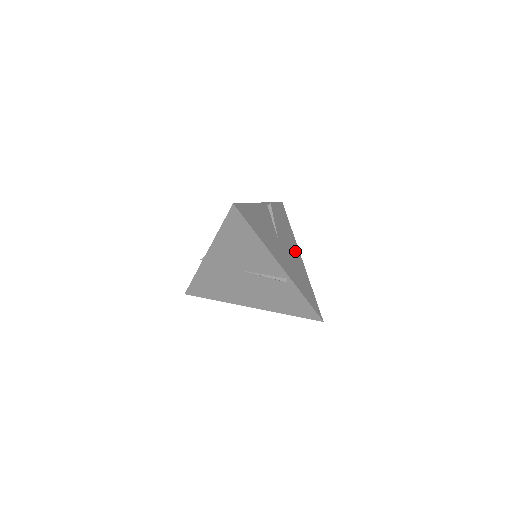
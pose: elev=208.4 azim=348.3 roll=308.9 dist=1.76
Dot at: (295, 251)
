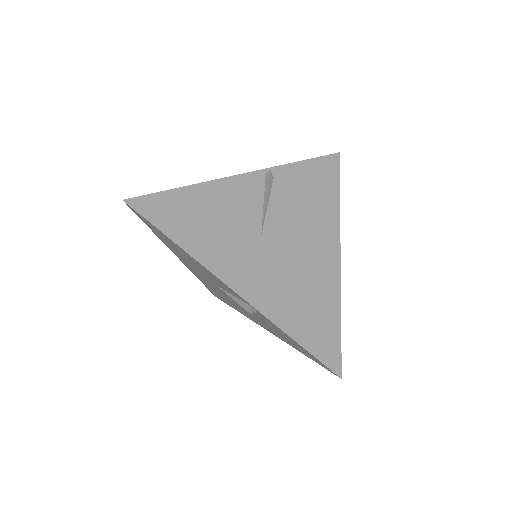
Dot at: (321, 245)
